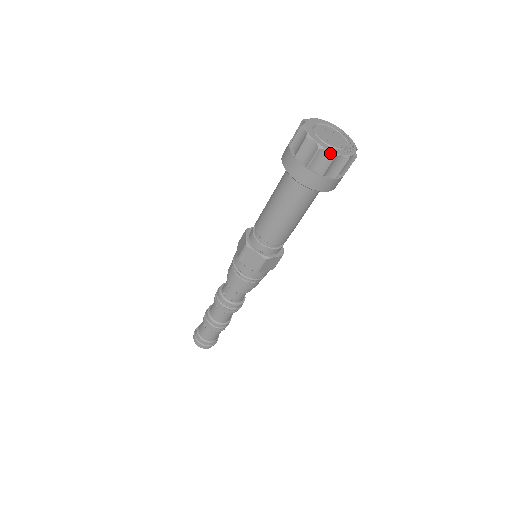
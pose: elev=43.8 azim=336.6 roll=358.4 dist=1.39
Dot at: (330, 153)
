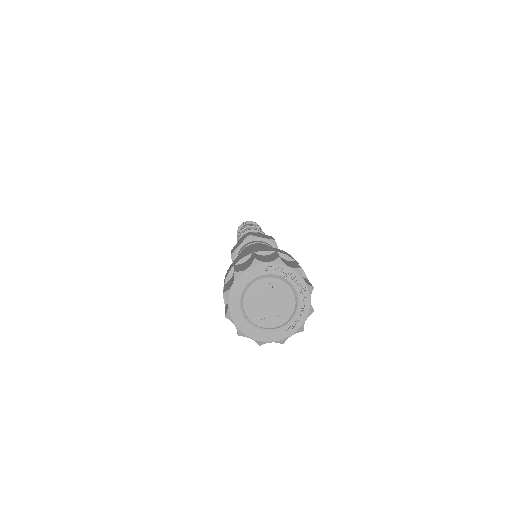
Dot at: (275, 342)
